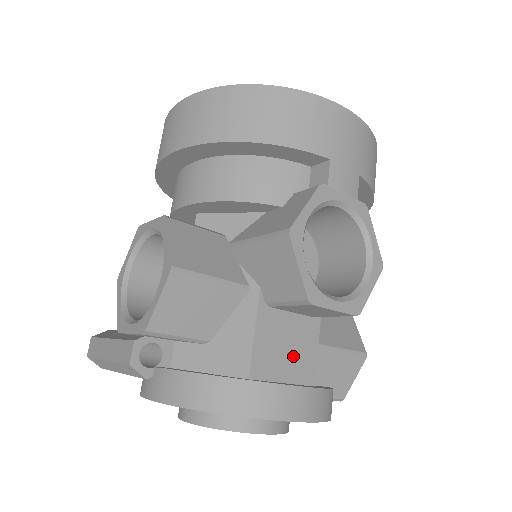
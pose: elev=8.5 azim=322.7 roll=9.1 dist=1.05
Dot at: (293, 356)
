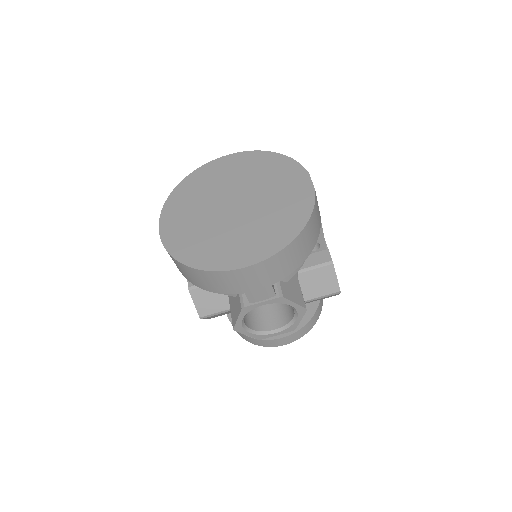
Dot at: occluded
